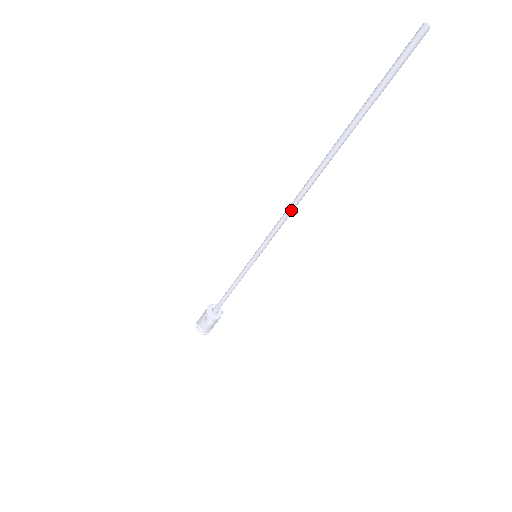
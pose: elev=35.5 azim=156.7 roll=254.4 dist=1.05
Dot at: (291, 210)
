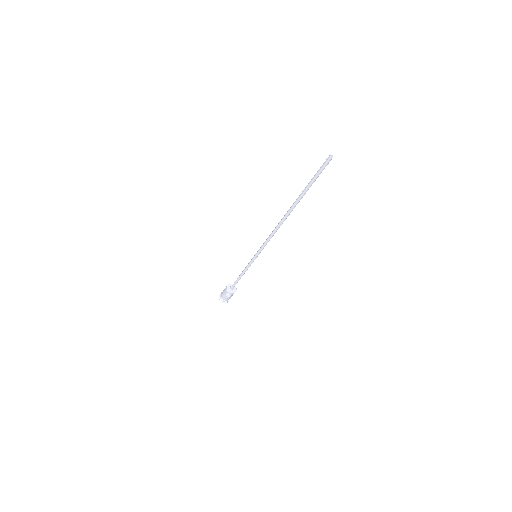
Dot at: (274, 232)
